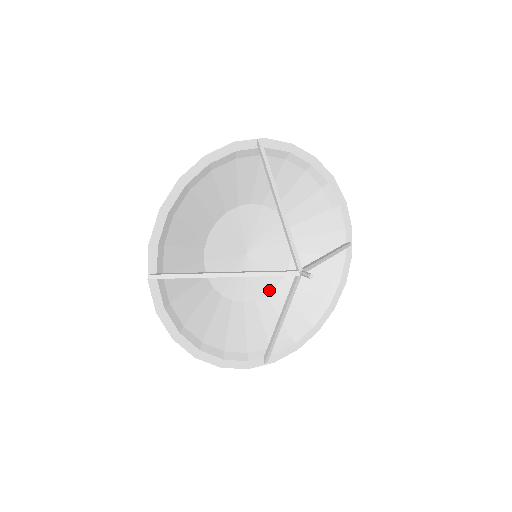
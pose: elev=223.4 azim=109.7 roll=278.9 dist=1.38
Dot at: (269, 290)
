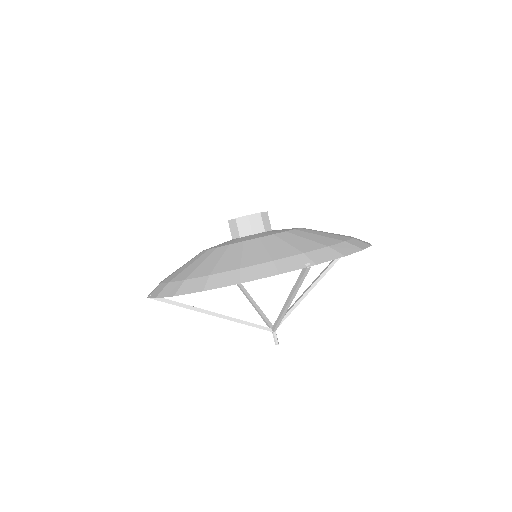
Dot at: occluded
